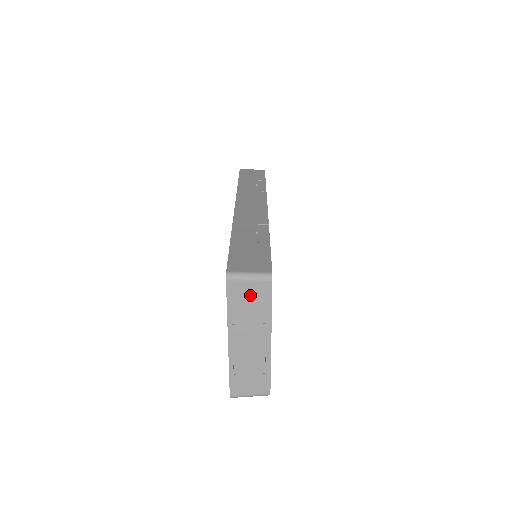
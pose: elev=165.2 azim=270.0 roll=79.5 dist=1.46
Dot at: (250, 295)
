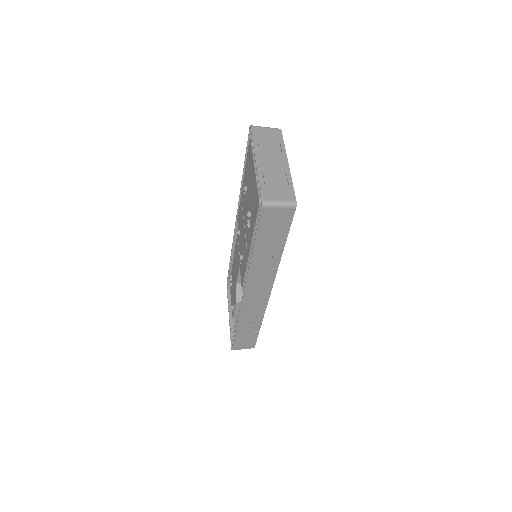
Dot at: (268, 135)
